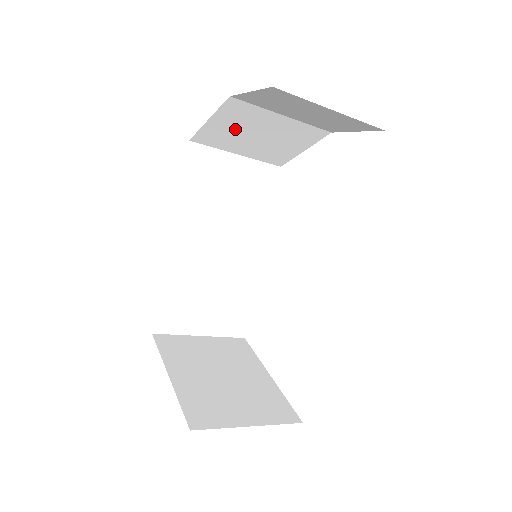
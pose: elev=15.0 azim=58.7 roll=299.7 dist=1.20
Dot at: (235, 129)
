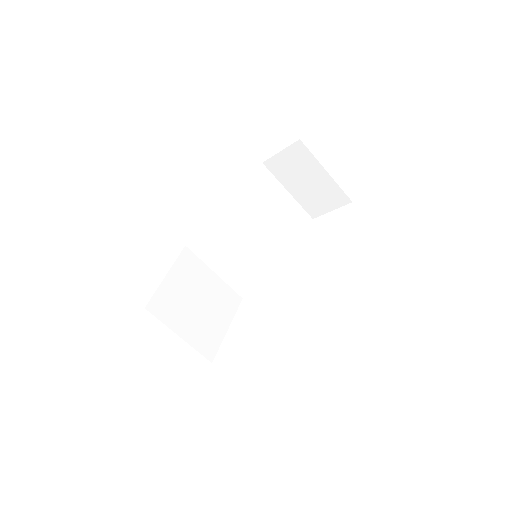
Dot at: (252, 197)
